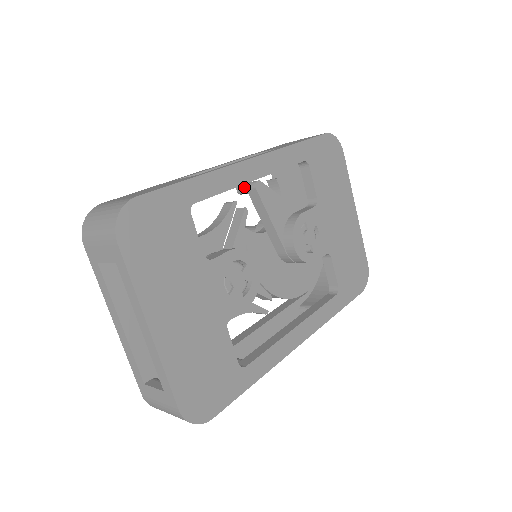
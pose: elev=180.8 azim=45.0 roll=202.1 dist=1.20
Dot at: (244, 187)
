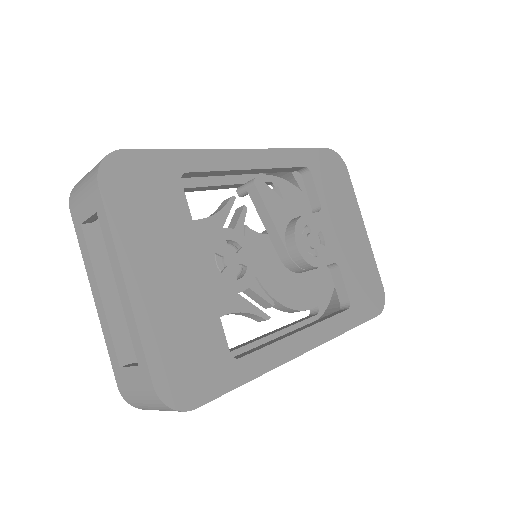
Dot at: (243, 186)
